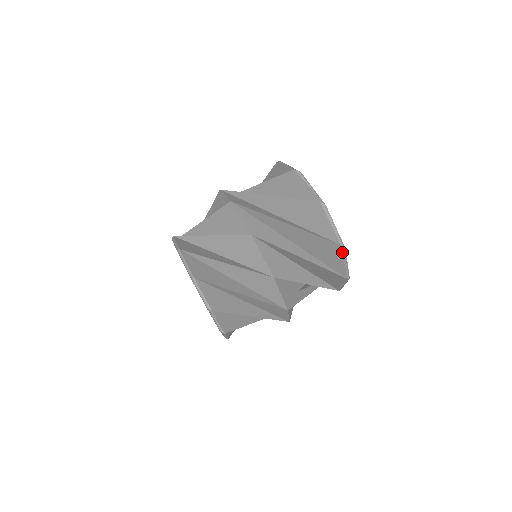
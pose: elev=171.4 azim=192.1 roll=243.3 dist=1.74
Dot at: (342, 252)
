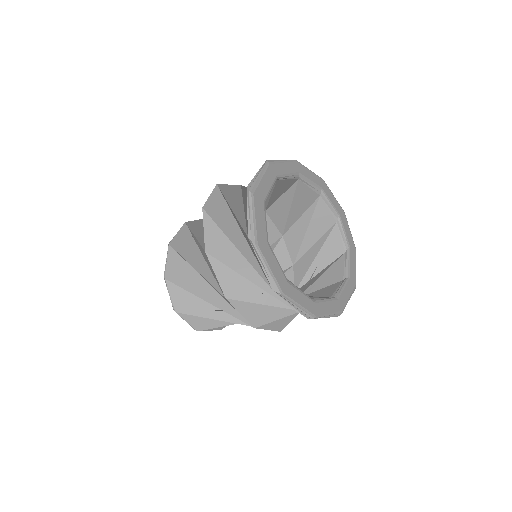
Dot at: (281, 296)
